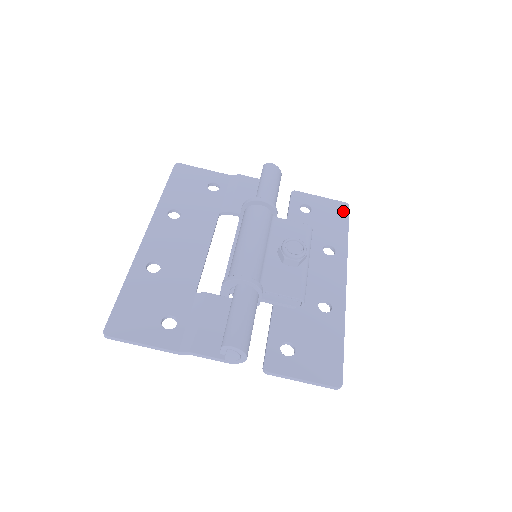
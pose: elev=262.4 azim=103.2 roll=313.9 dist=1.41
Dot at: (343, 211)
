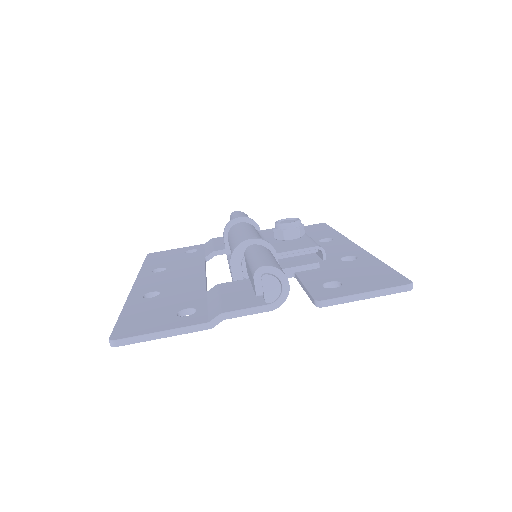
Dot at: (322, 226)
